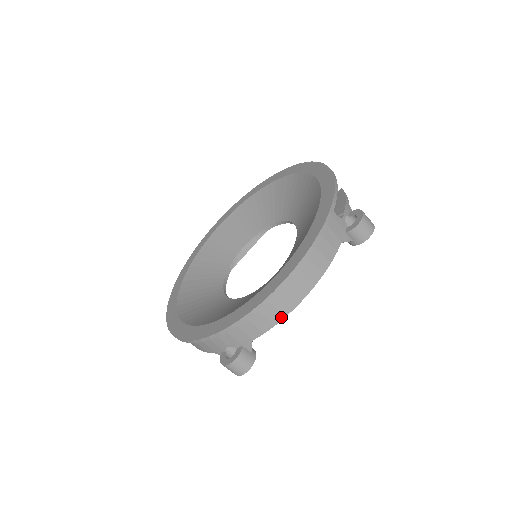
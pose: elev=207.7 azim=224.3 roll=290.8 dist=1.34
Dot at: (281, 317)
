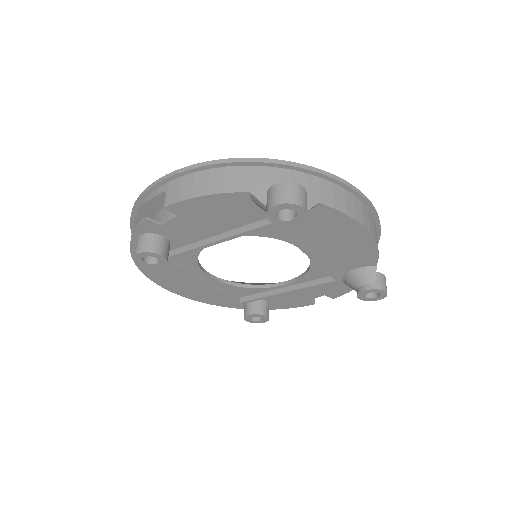
Dot at: (353, 216)
